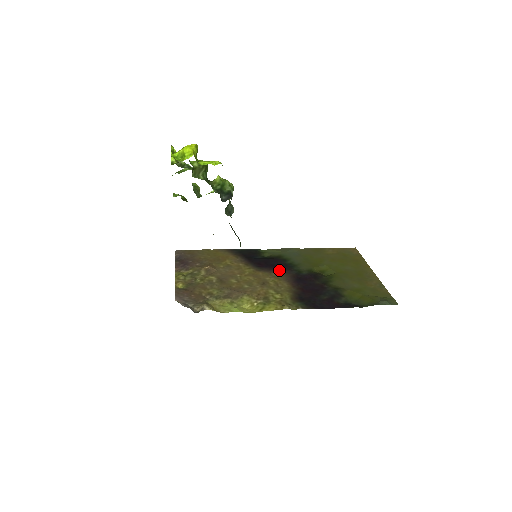
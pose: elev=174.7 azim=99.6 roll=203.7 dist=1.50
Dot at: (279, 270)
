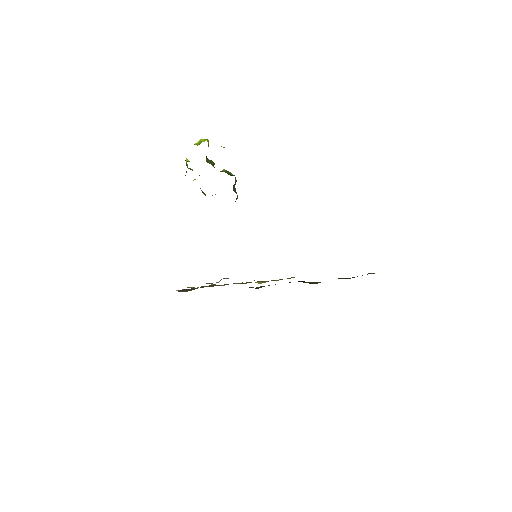
Dot at: occluded
